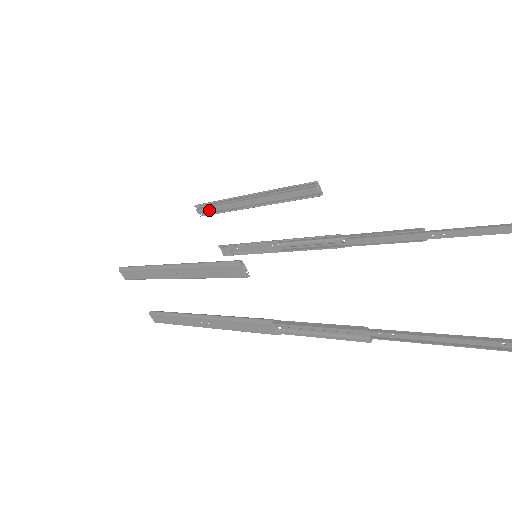
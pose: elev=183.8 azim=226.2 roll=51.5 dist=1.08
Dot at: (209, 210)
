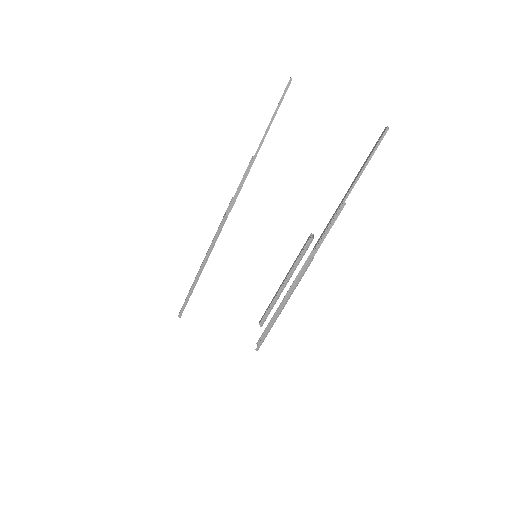
Dot at: (265, 313)
